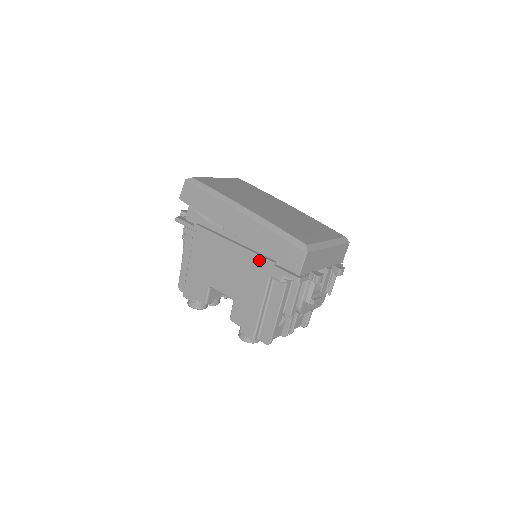
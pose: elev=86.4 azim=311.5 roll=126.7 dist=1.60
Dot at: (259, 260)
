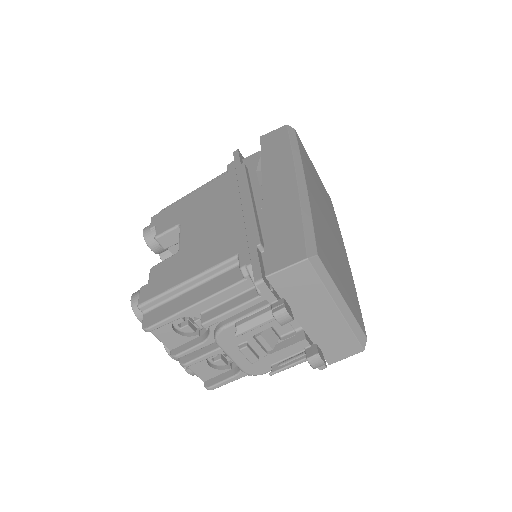
Dot at: (251, 230)
